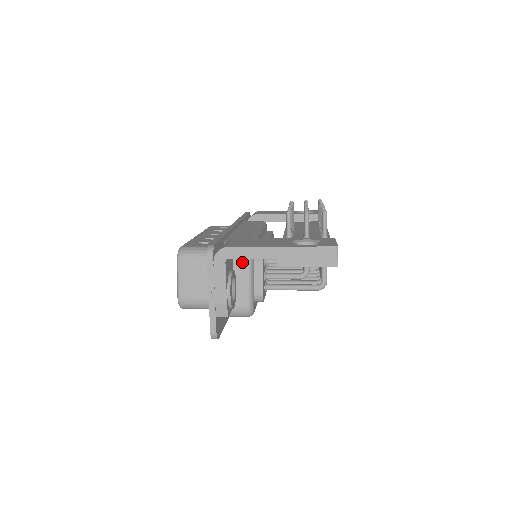
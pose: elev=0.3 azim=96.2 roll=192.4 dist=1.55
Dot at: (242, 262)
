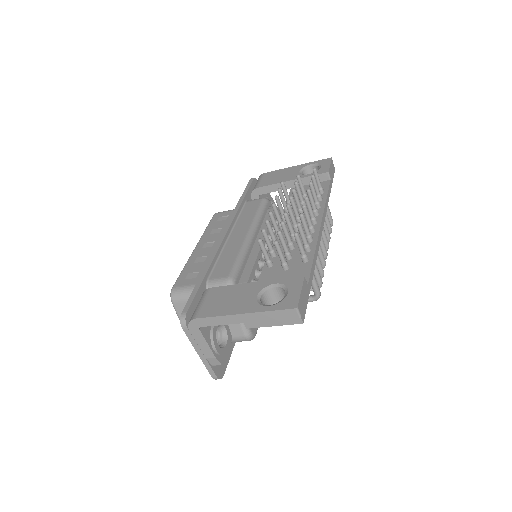
Dot at: occluded
